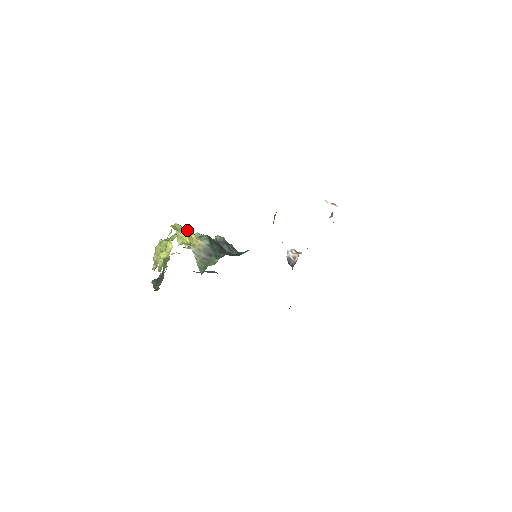
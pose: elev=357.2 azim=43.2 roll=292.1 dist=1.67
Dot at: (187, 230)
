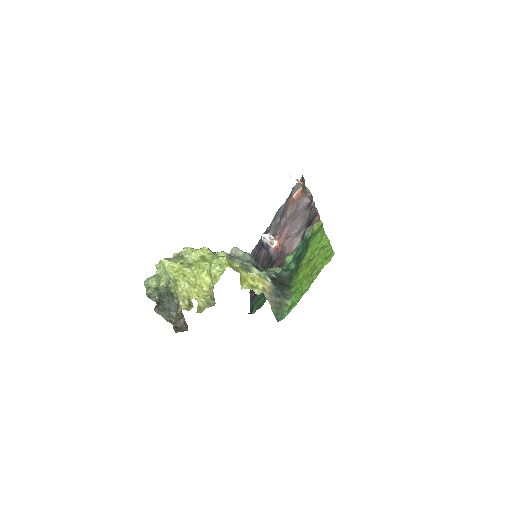
Dot at: (239, 265)
